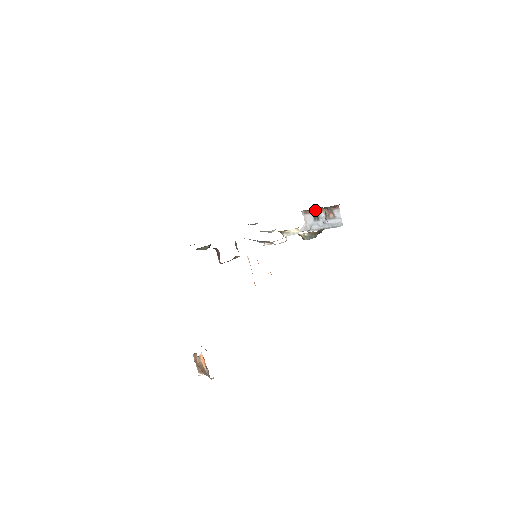
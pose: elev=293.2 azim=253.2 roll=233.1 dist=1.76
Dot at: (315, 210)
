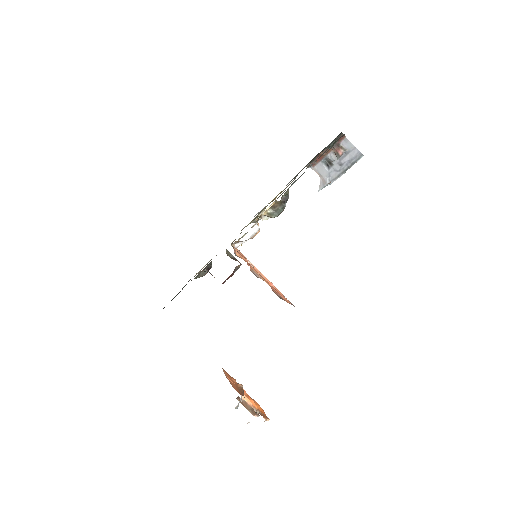
Dot at: (321, 156)
